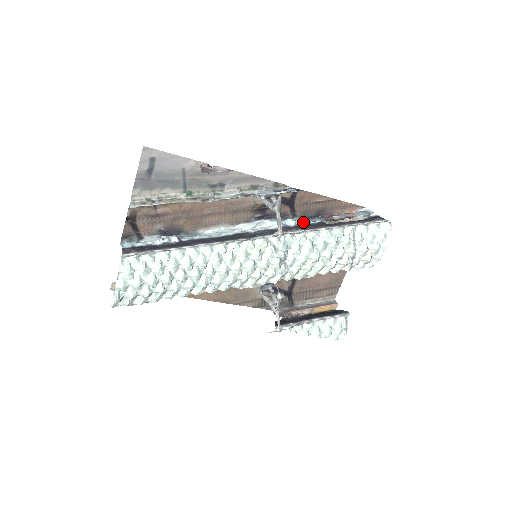
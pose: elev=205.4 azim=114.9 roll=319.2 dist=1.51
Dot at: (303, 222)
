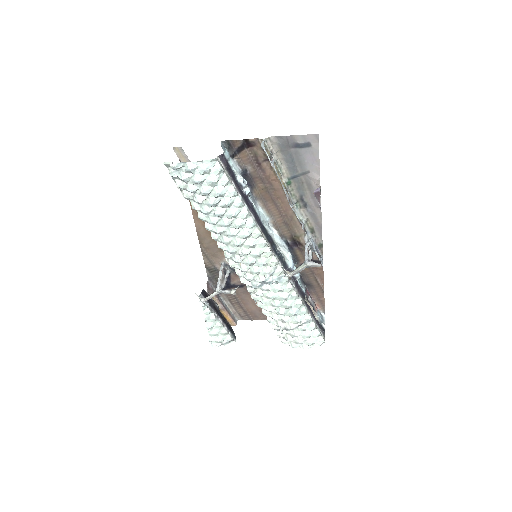
Dot at: occluded
